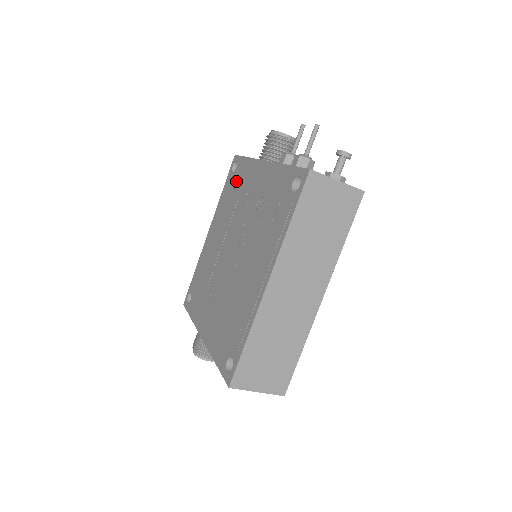
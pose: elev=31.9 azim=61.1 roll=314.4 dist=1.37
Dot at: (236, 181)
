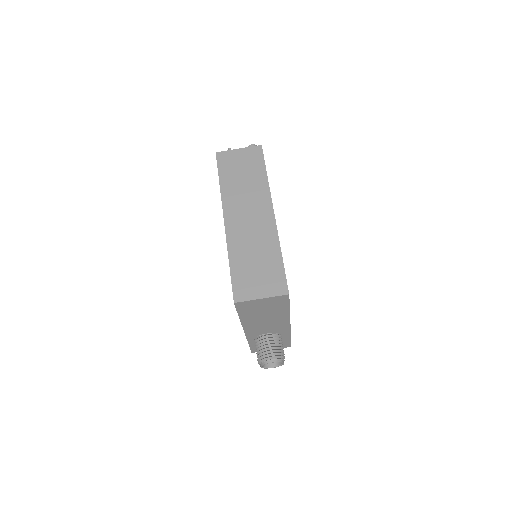
Dot at: occluded
